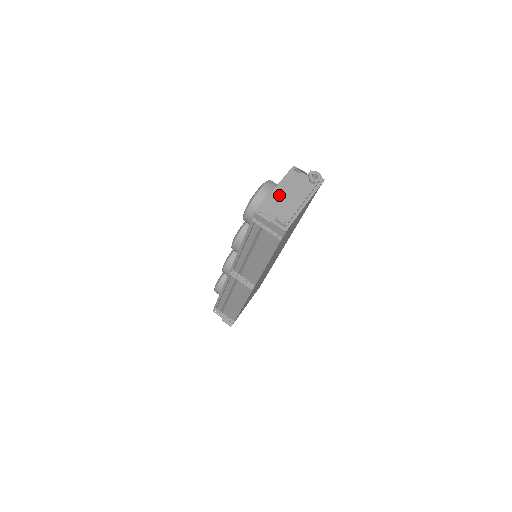
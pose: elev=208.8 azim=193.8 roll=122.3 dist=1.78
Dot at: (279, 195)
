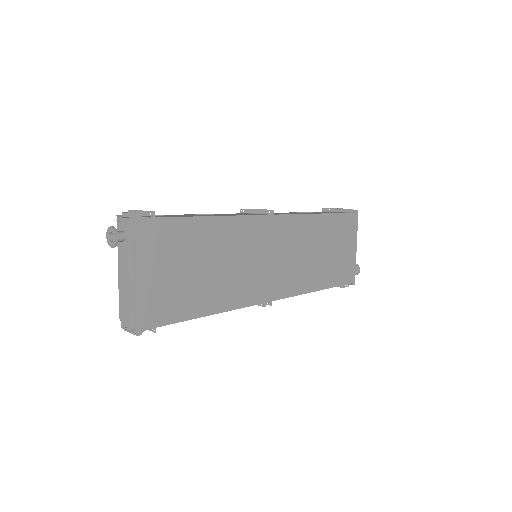
Dot at: occluded
